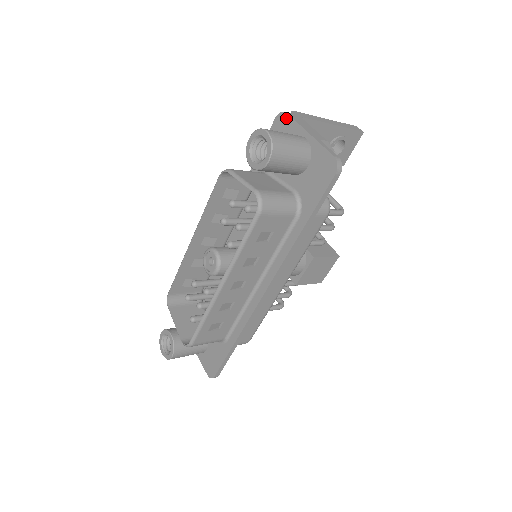
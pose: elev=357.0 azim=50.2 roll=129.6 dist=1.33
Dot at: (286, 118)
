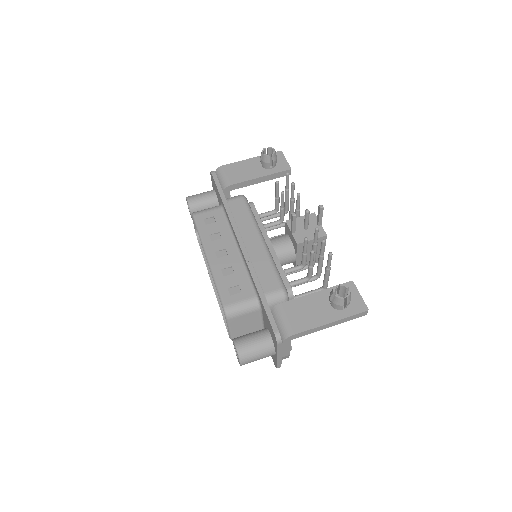
Dot at: (276, 343)
